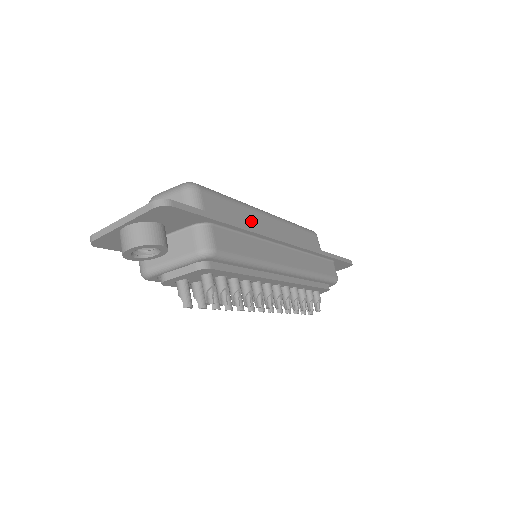
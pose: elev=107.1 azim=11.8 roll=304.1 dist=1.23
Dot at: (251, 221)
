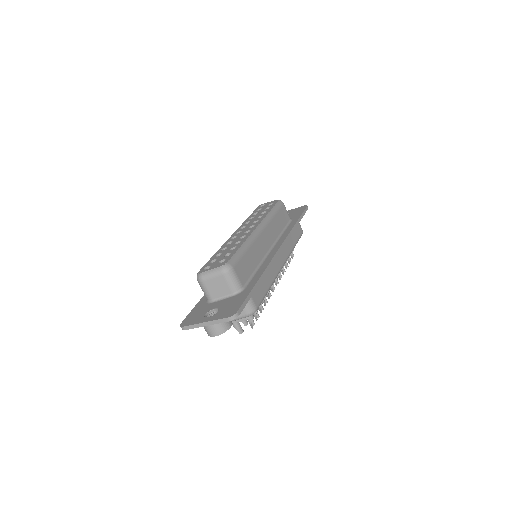
Dot at: (257, 252)
